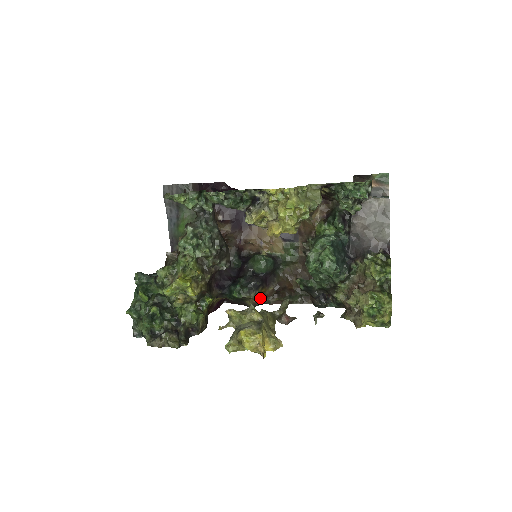
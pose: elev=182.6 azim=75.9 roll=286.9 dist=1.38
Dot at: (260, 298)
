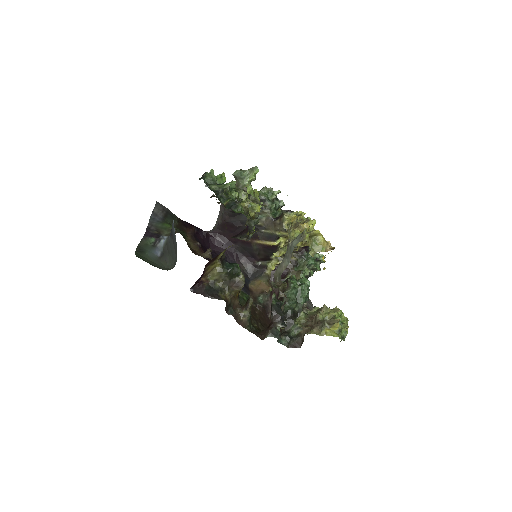
Dot at: (230, 301)
